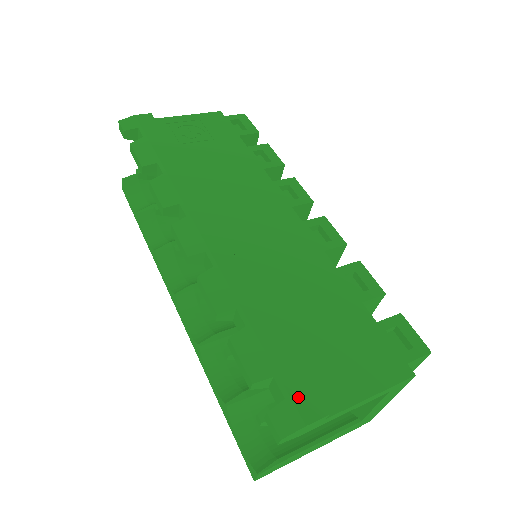
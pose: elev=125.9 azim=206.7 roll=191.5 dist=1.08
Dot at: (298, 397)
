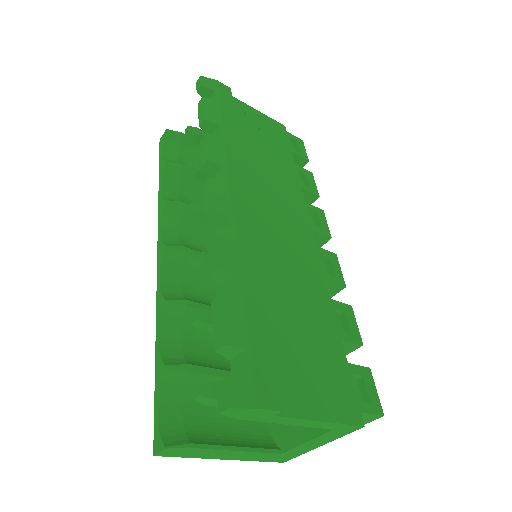
Dot at: (260, 379)
